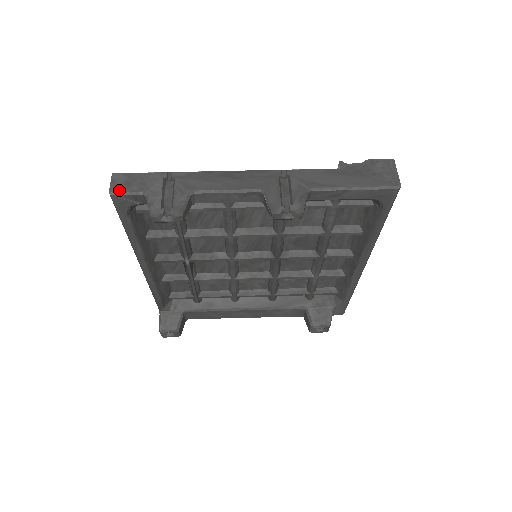
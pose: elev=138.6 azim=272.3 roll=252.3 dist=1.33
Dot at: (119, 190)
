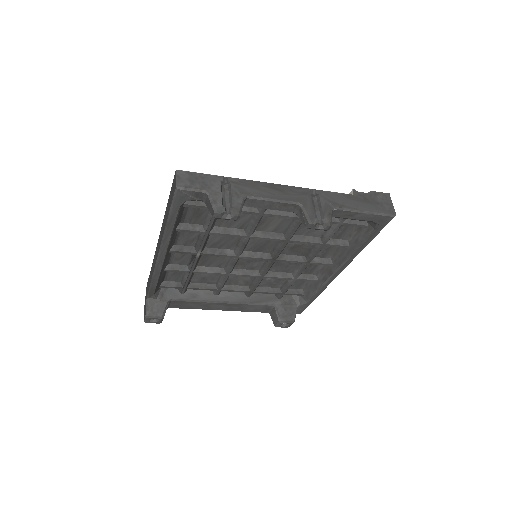
Dot at: (185, 186)
